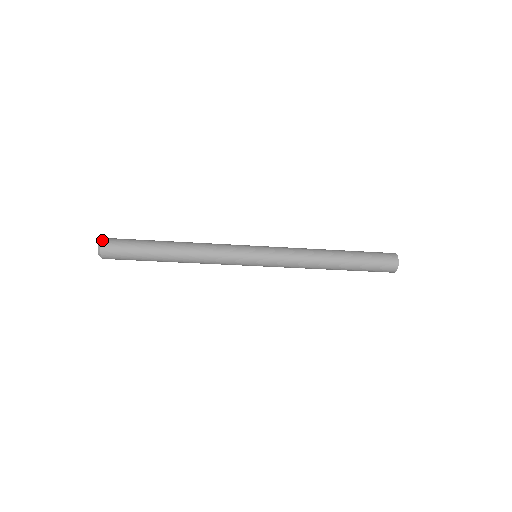
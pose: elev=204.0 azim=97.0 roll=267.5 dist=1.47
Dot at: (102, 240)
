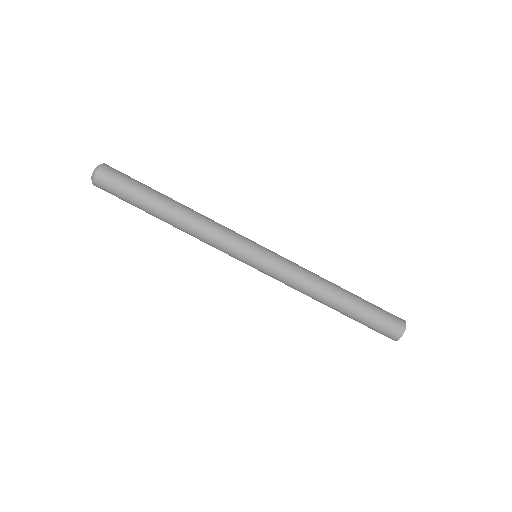
Dot at: (102, 164)
